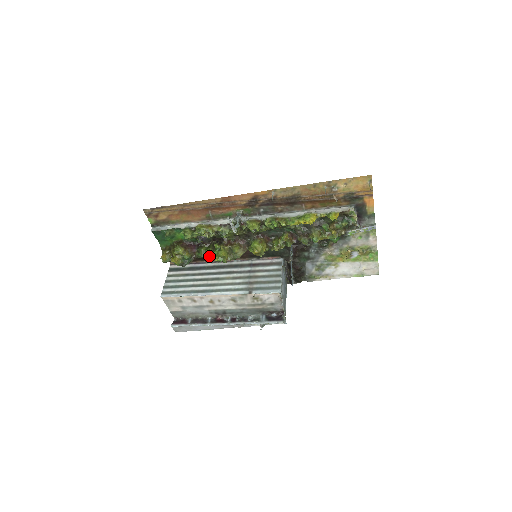
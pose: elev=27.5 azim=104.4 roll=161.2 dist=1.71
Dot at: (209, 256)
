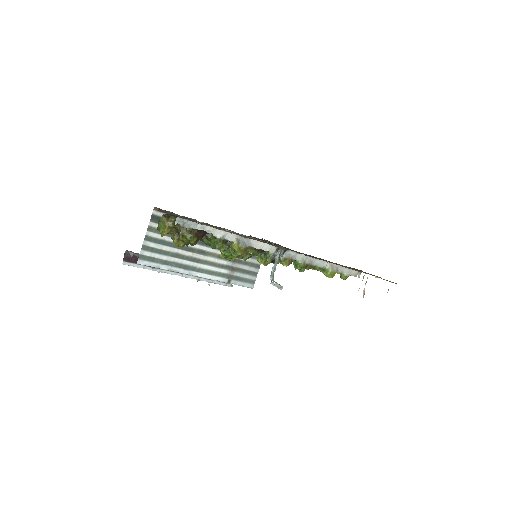
Dot at: occluded
